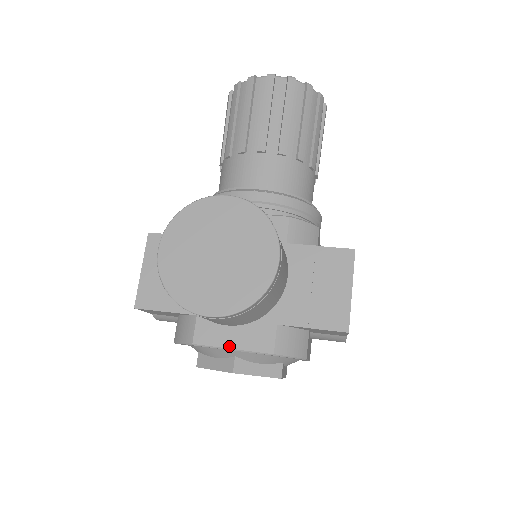
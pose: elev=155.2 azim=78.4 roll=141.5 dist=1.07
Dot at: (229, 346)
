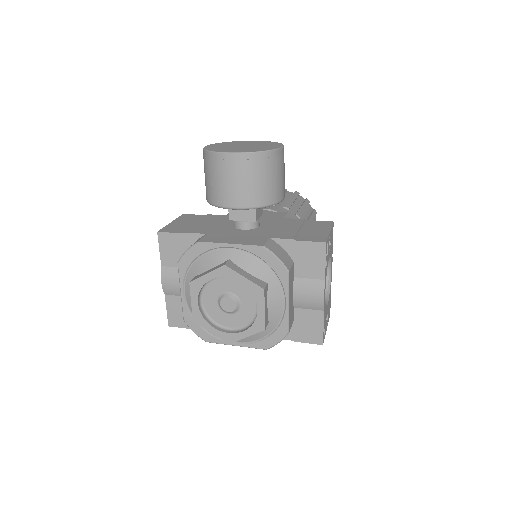
Dot at: (228, 243)
